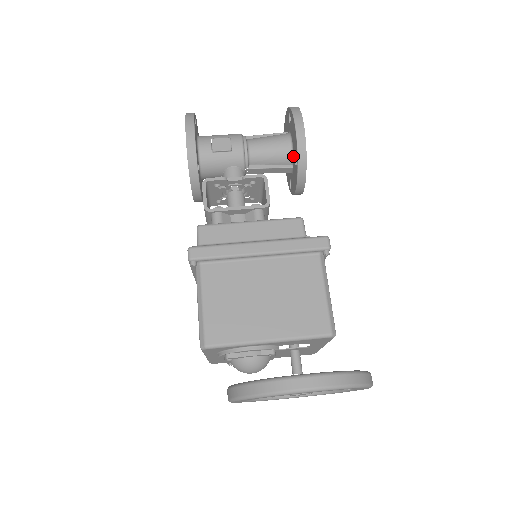
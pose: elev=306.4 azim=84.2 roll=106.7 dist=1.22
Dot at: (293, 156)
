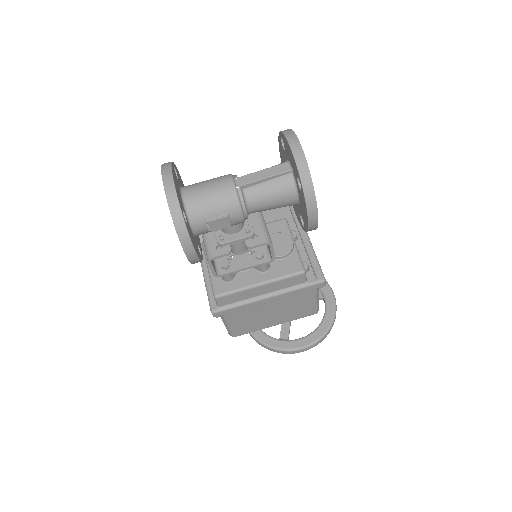
Dot at: (298, 206)
